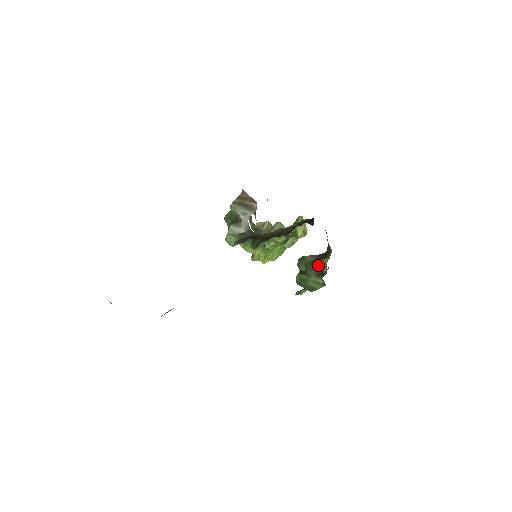
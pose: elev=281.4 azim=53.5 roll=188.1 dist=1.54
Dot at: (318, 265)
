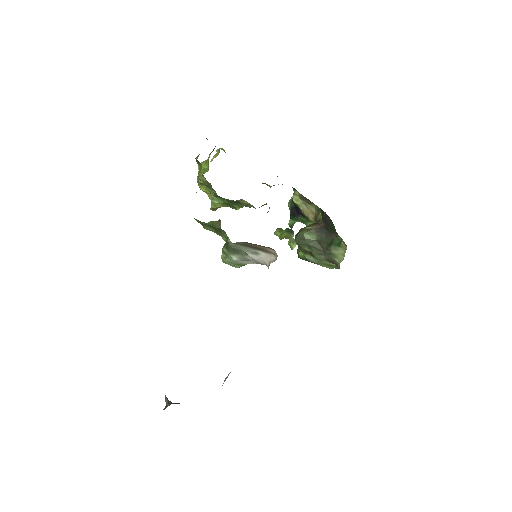
Dot at: (330, 255)
